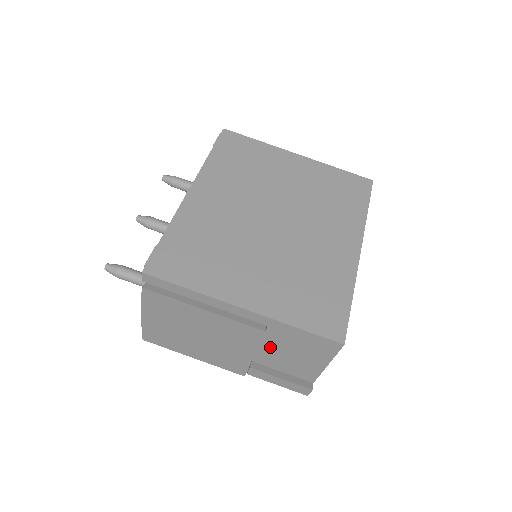
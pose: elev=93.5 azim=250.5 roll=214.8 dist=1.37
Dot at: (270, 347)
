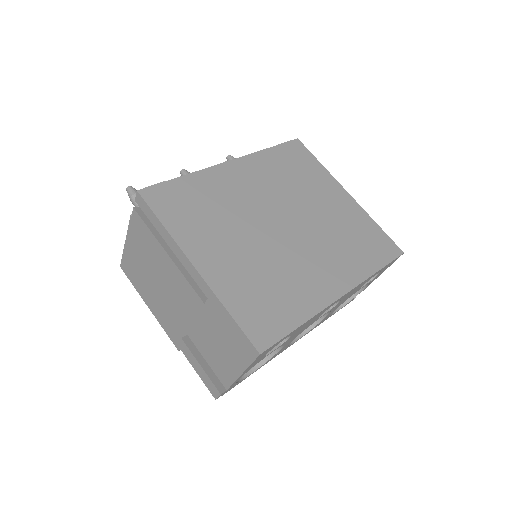
Dot at: (204, 325)
